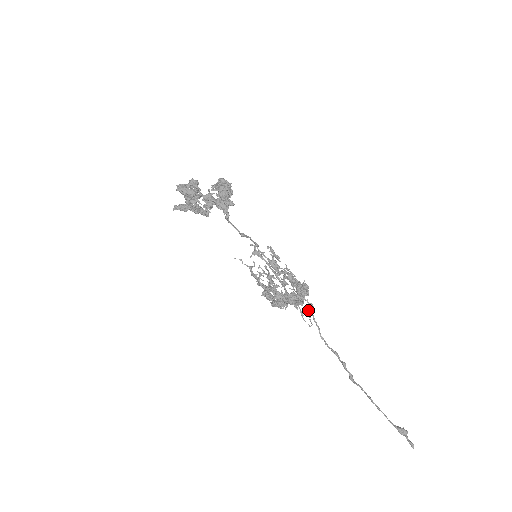
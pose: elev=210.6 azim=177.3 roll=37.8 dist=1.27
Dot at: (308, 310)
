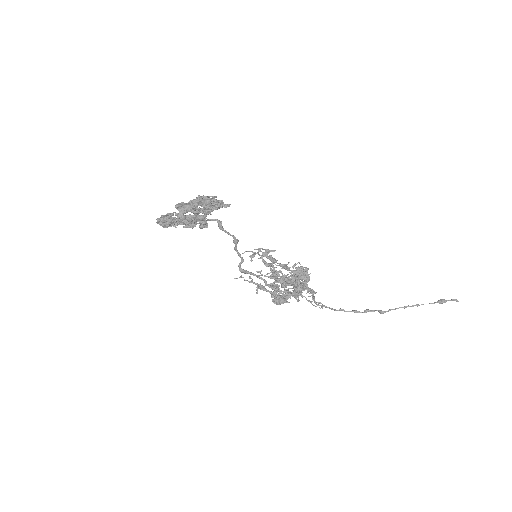
Dot at: (311, 295)
